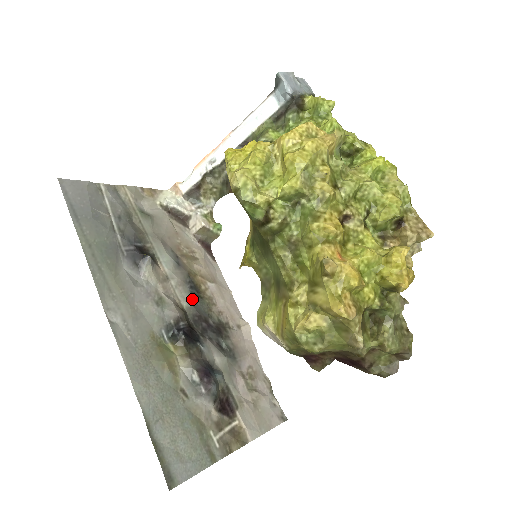
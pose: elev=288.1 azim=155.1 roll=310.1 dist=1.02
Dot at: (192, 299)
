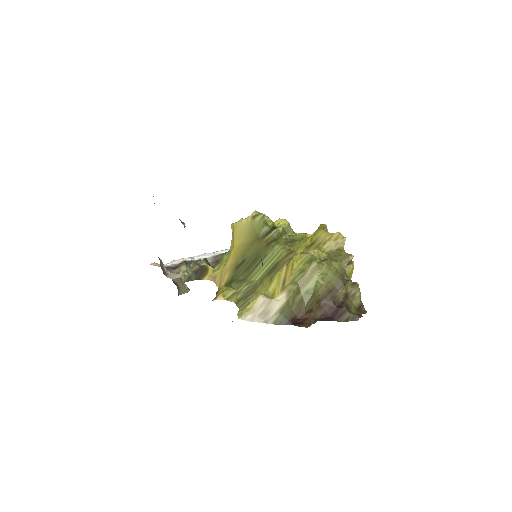
Dot at: occluded
